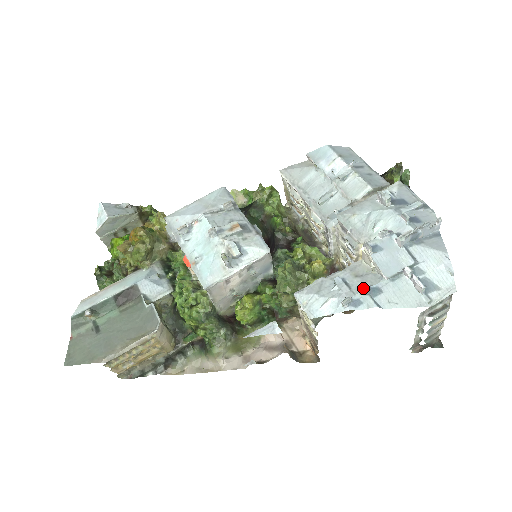
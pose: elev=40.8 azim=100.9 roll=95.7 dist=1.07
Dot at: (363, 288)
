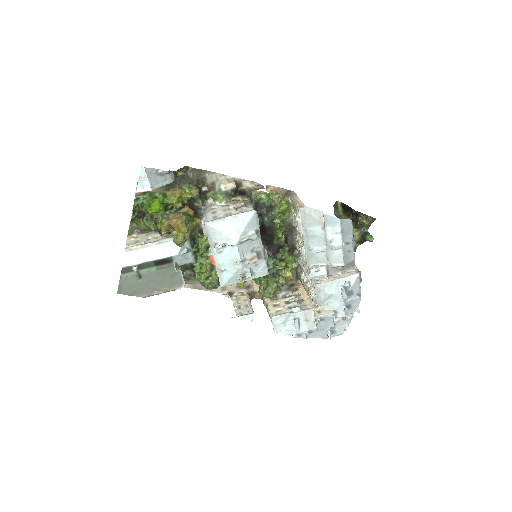
Dot at: occluded
